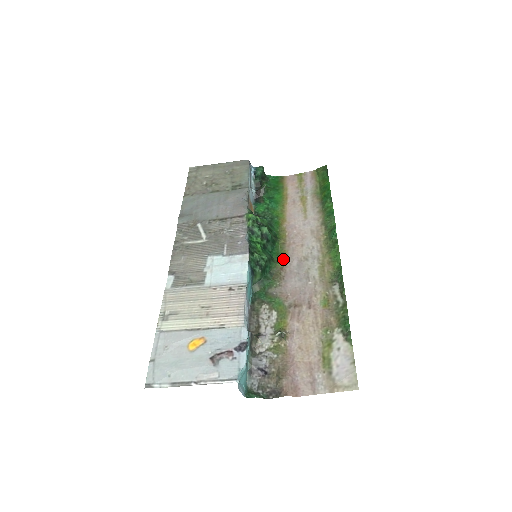
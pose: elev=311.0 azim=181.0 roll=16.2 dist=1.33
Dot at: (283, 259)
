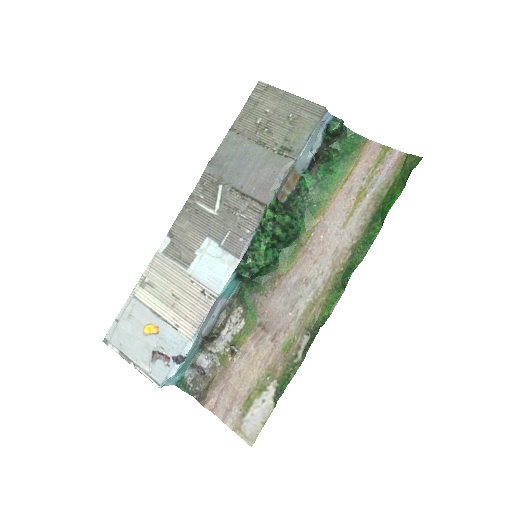
Dot at: (288, 266)
